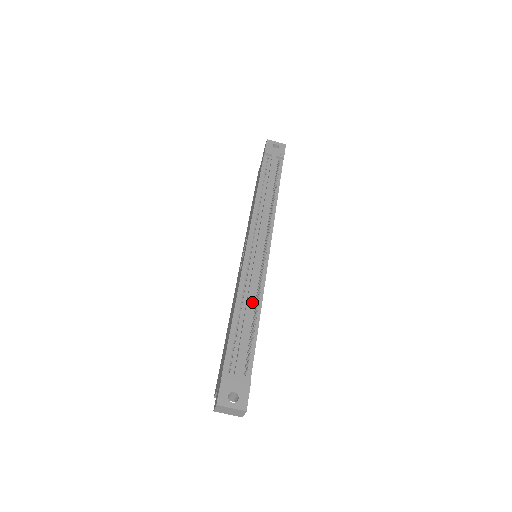
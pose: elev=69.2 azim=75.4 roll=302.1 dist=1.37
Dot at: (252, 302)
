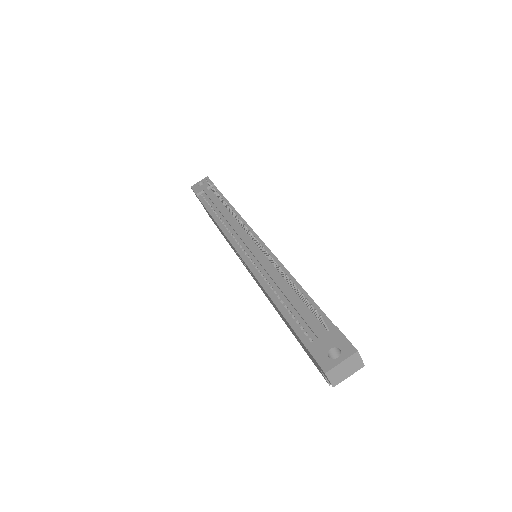
Dot at: (280, 279)
